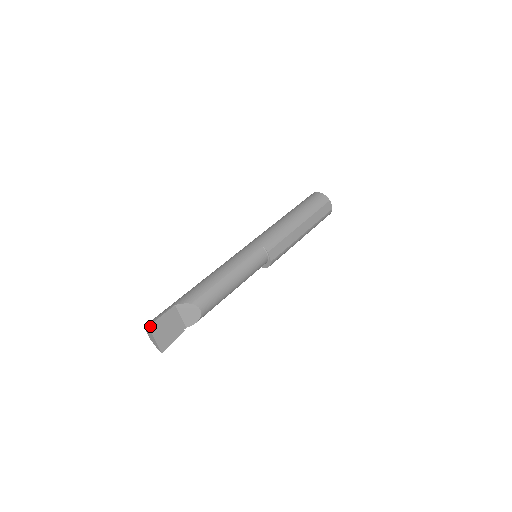
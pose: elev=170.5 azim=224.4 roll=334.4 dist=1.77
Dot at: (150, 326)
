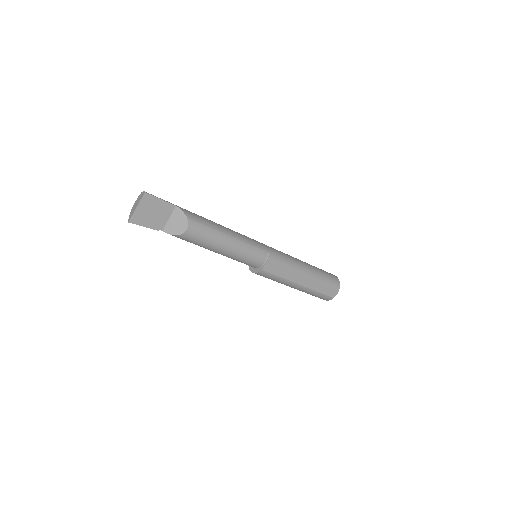
Dot at: (146, 194)
